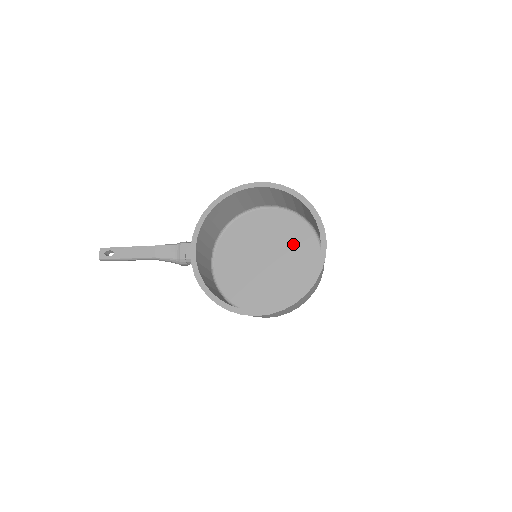
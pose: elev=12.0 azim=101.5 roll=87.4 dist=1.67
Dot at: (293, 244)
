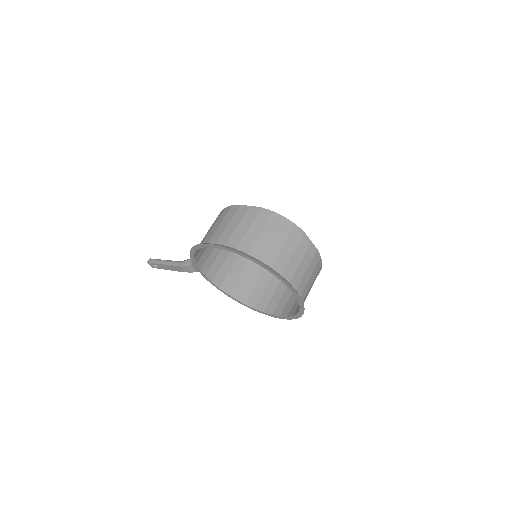
Dot at: occluded
